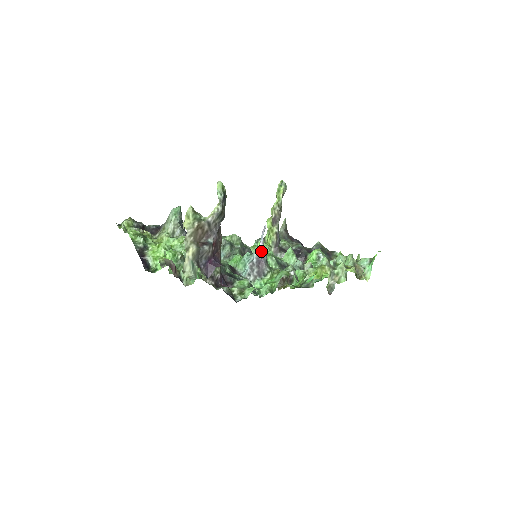
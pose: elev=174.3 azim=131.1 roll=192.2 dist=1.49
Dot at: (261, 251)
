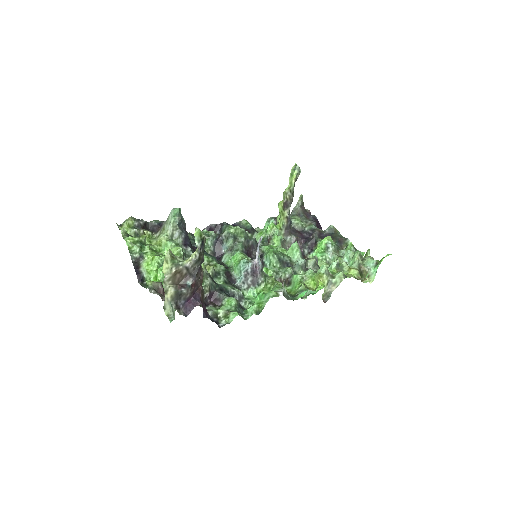
Dot at: (257, 260)
